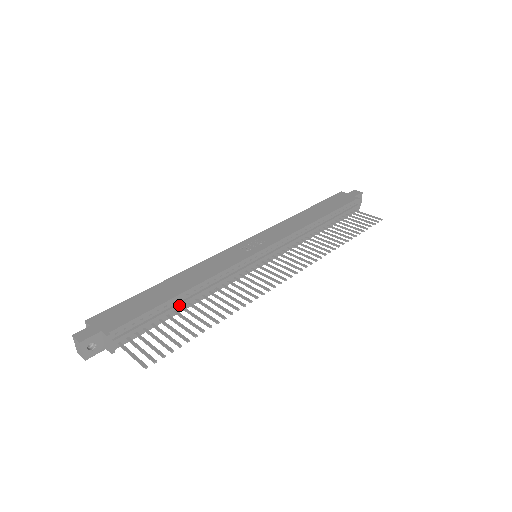
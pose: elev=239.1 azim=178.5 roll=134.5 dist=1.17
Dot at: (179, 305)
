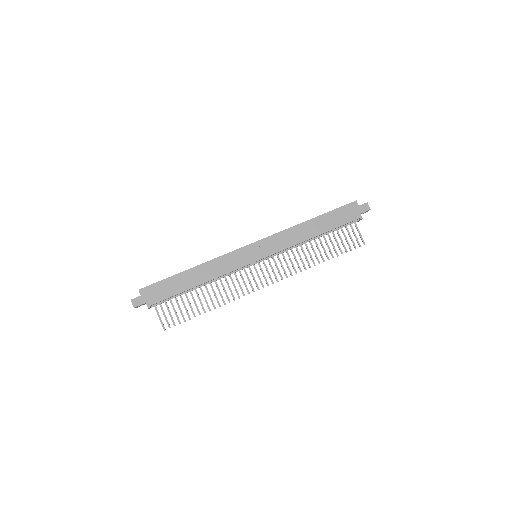
Dot at: occluded
